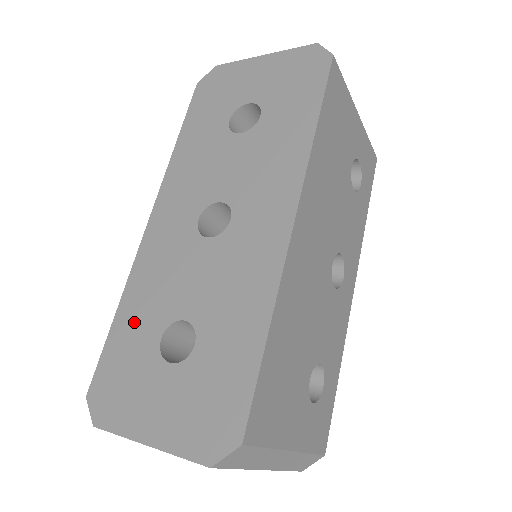
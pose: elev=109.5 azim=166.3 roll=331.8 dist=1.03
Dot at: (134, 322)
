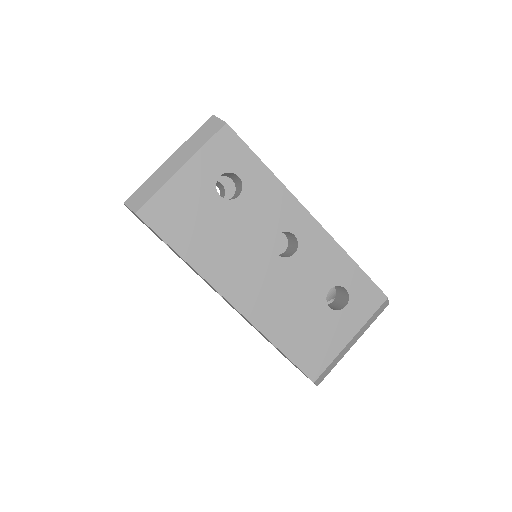
Dot at: occluded
